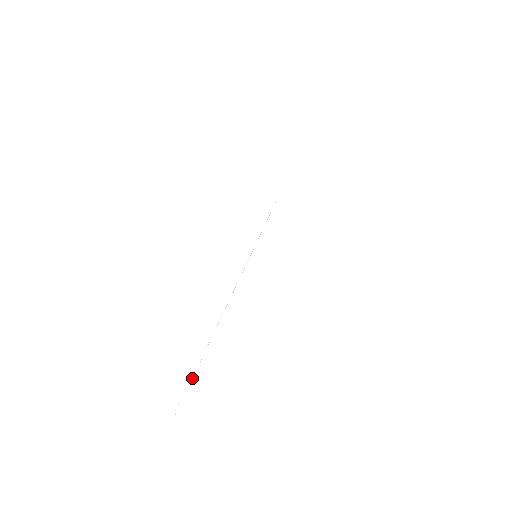
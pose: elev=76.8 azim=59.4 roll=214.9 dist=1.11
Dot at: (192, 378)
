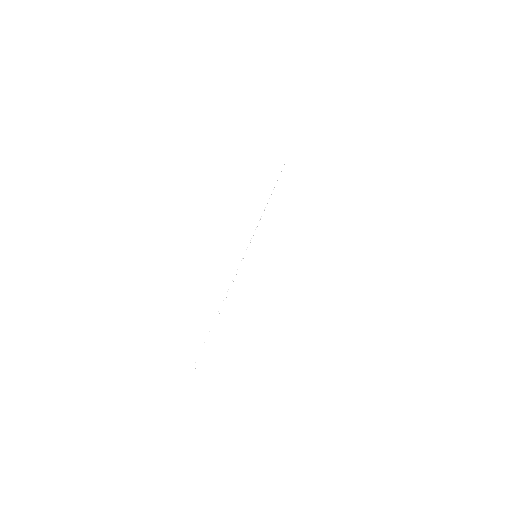
Dot at: occluded
